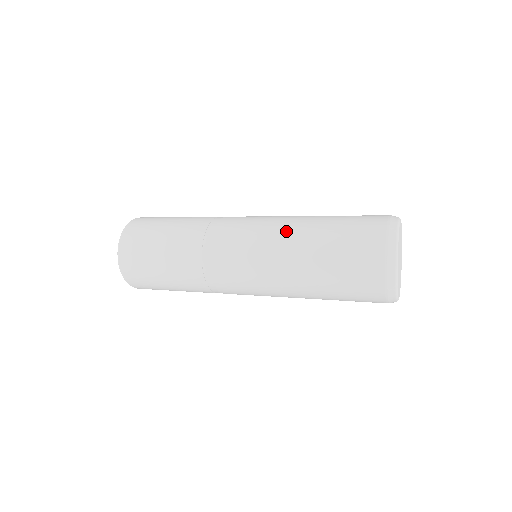
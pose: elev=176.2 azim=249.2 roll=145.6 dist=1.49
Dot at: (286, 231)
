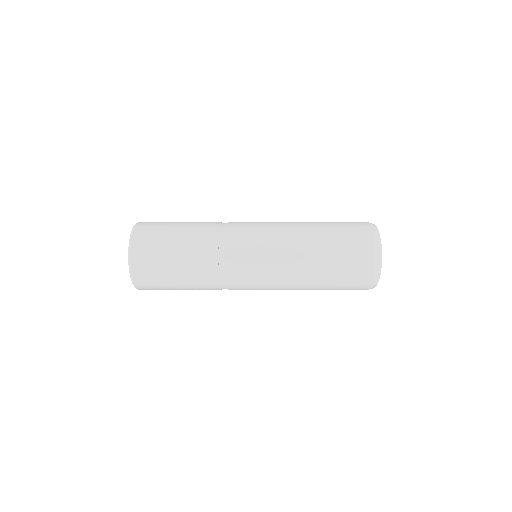
Dot at: (292, 223)
